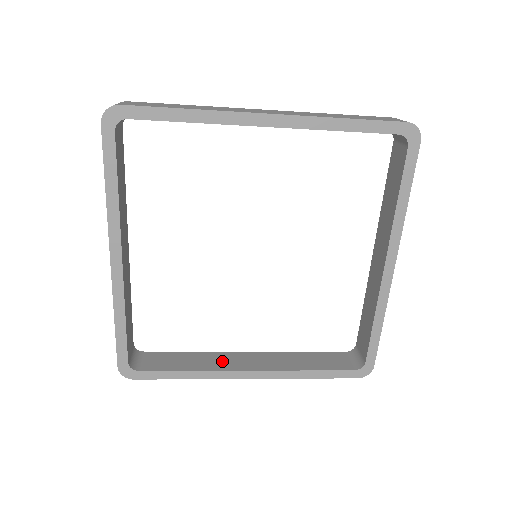
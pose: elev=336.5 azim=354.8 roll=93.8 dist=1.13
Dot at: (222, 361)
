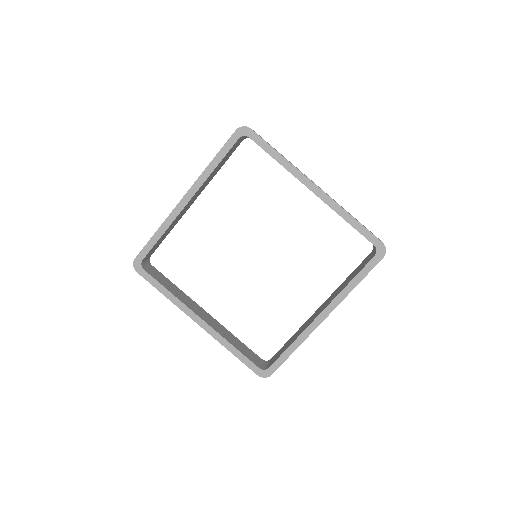
Dot at: (190, 303)
